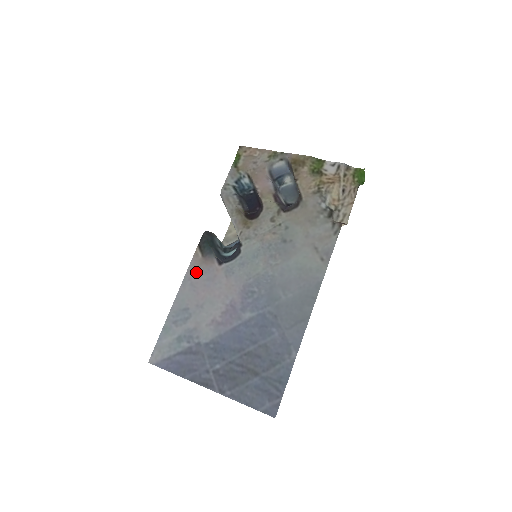
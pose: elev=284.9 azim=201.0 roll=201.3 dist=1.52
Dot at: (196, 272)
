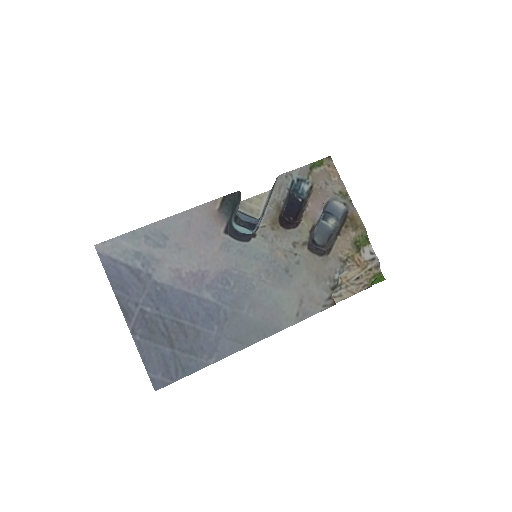
Dot at: (202, 217)
